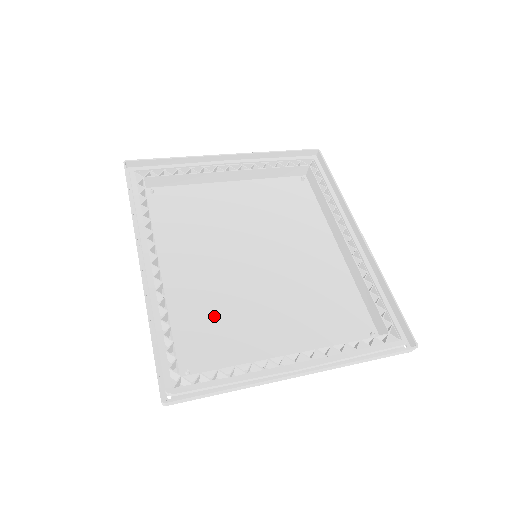
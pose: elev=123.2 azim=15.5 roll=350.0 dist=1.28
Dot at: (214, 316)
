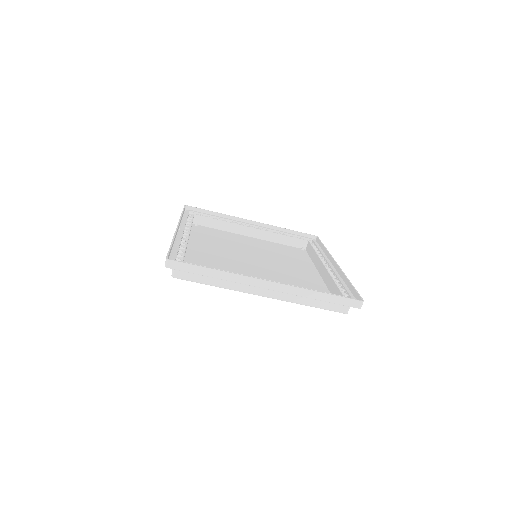
Dot at: (216, 265)
